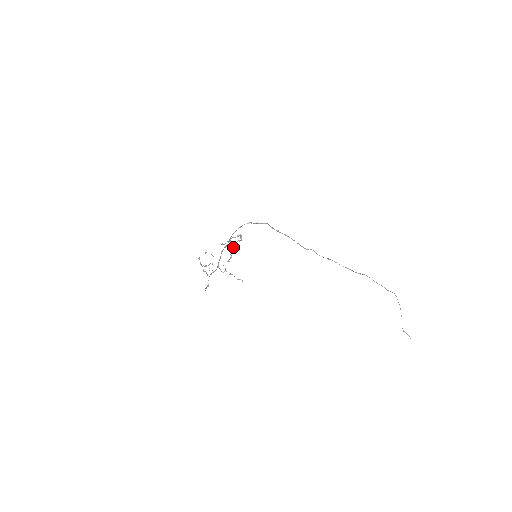
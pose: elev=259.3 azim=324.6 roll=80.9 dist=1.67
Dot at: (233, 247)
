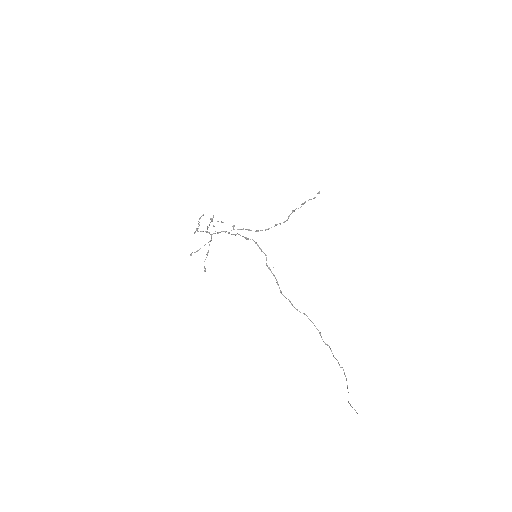
Dot at: (296, 208)
